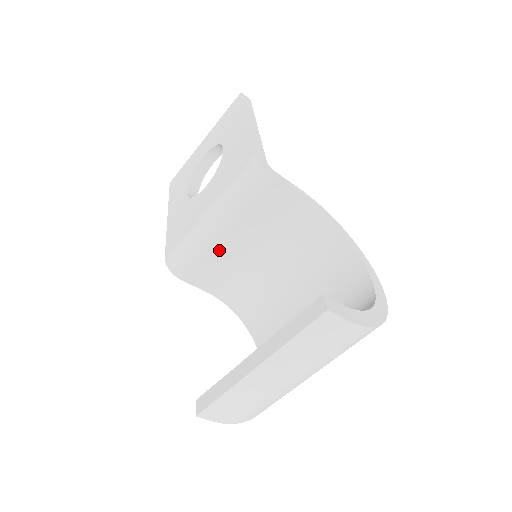
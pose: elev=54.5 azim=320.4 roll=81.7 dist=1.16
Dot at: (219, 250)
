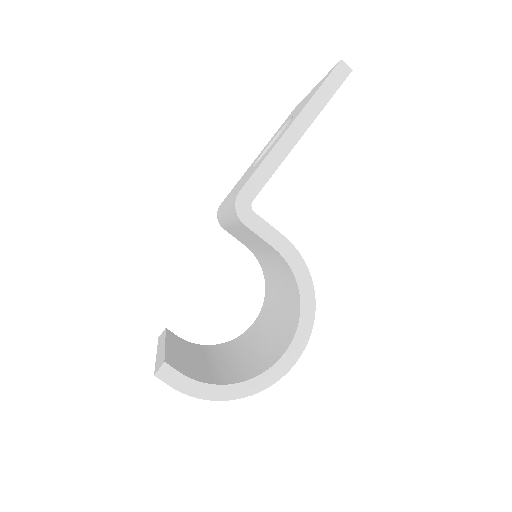
Dot at: (236, 232)
